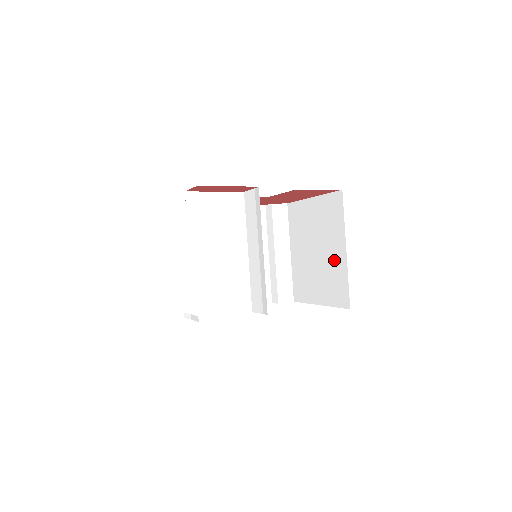
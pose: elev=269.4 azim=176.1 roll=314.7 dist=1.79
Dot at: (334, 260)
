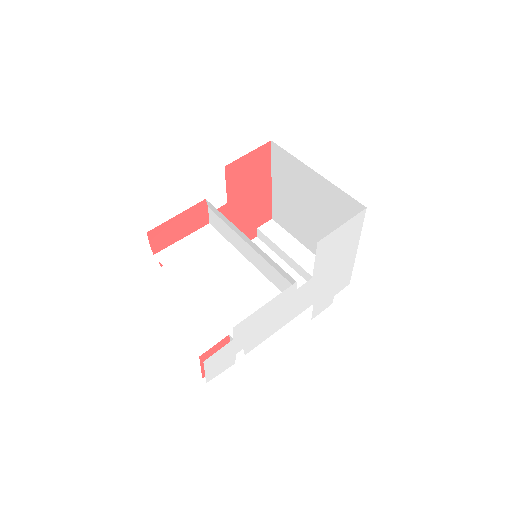
Dot at: (321, 195)
